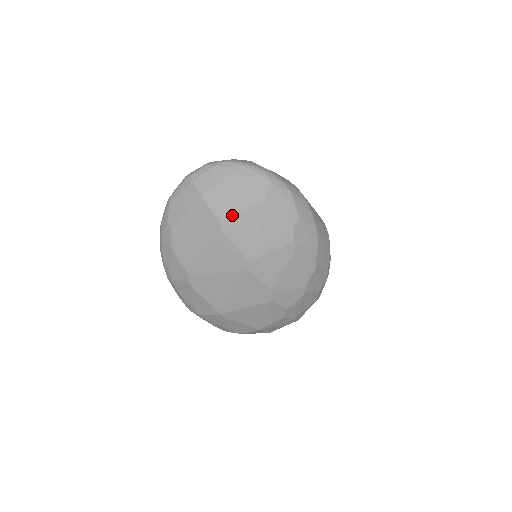
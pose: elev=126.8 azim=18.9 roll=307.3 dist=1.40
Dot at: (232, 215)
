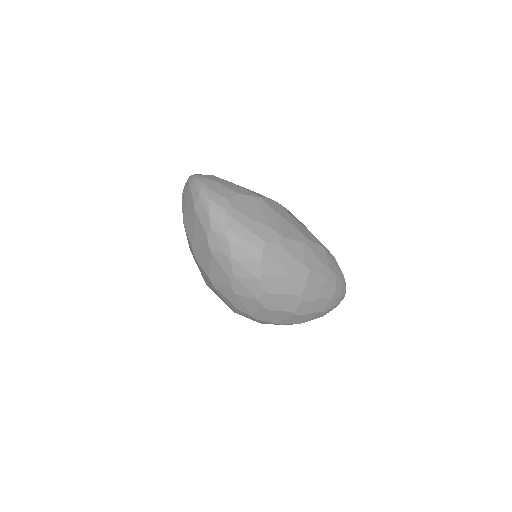
Dot at: (185, 214)
